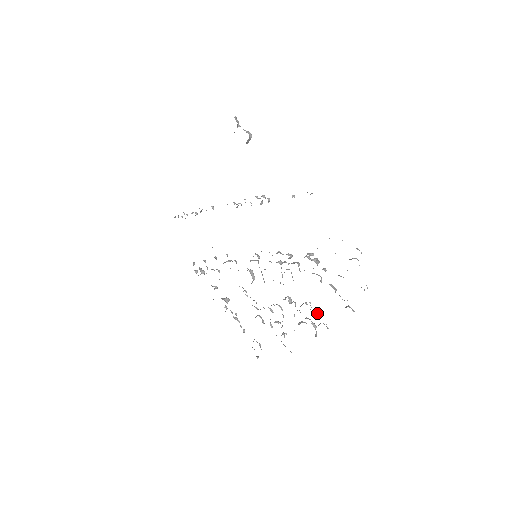
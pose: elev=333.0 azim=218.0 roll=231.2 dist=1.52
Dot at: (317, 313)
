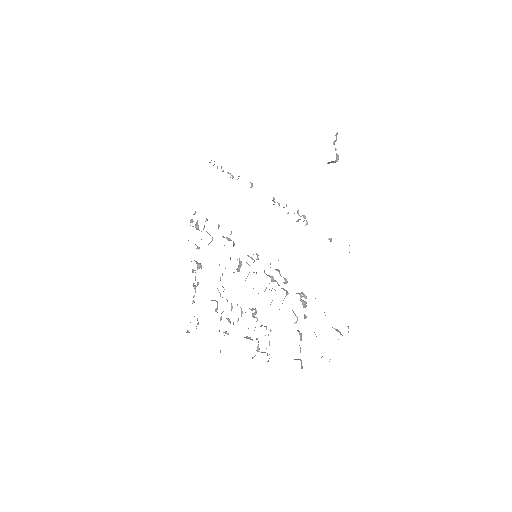
Dot at: (269, 343)
